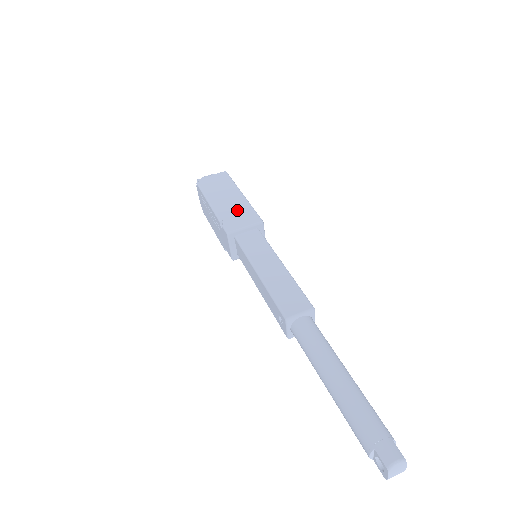
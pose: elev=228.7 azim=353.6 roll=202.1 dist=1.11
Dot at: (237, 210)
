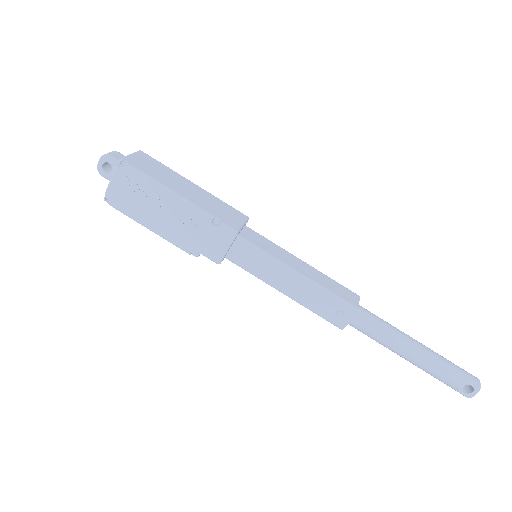
Dot at: (214, 204)
